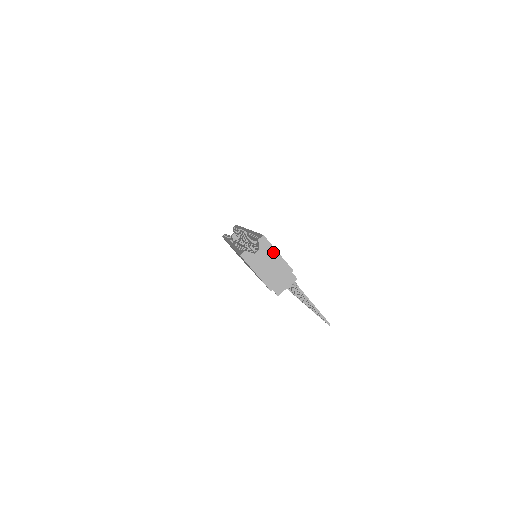
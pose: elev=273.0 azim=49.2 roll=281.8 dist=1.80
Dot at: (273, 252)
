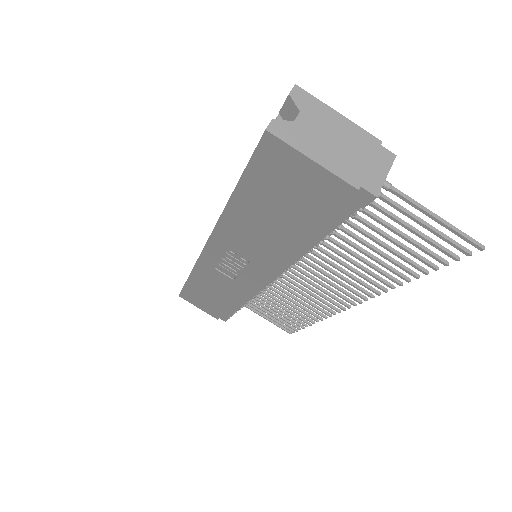
Dot at: (328, 113)
